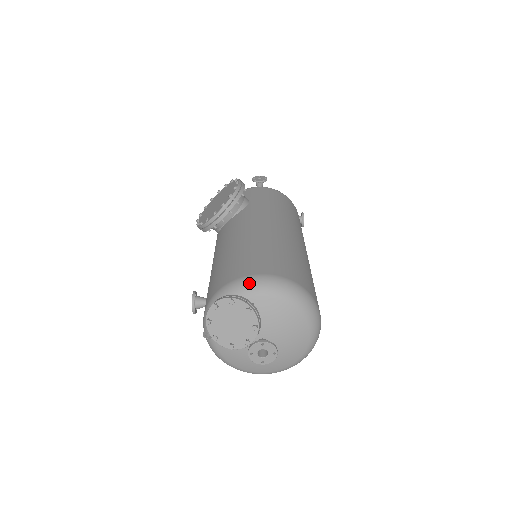
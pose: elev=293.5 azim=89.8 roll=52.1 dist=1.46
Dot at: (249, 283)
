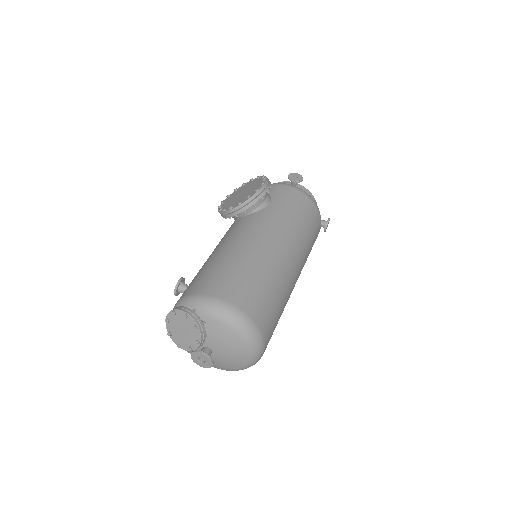
Dot at: (208, 303)
